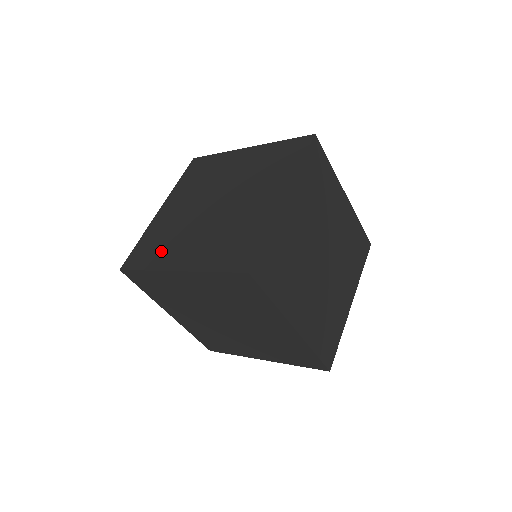
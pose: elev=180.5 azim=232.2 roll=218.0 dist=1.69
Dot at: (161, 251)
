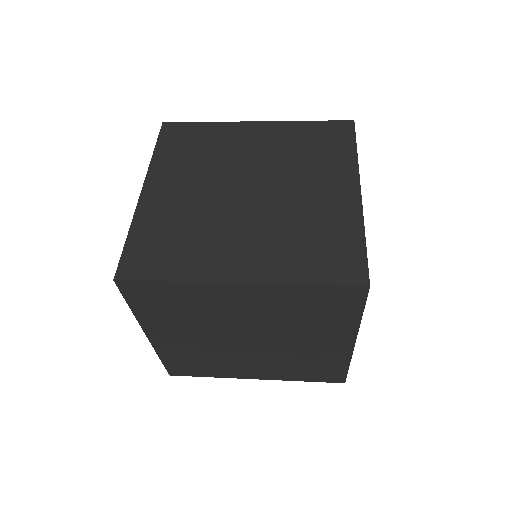
Dot at: (188, 253)
